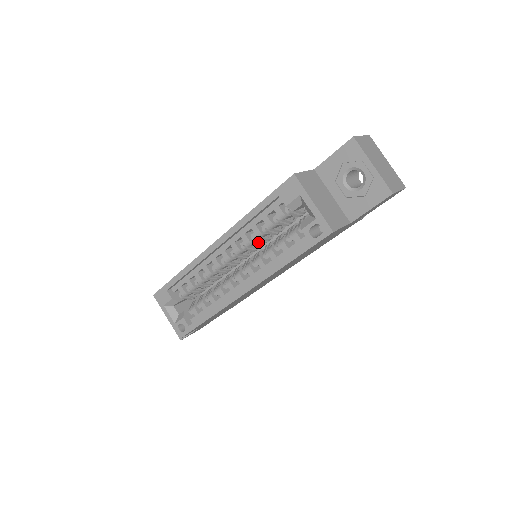
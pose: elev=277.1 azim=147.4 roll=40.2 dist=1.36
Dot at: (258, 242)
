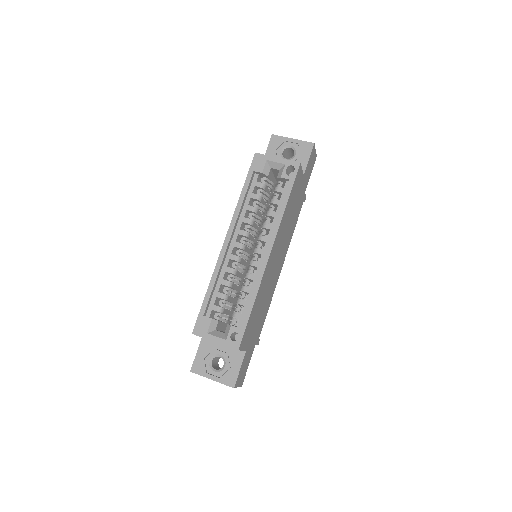
Dot at: (255, 227)
